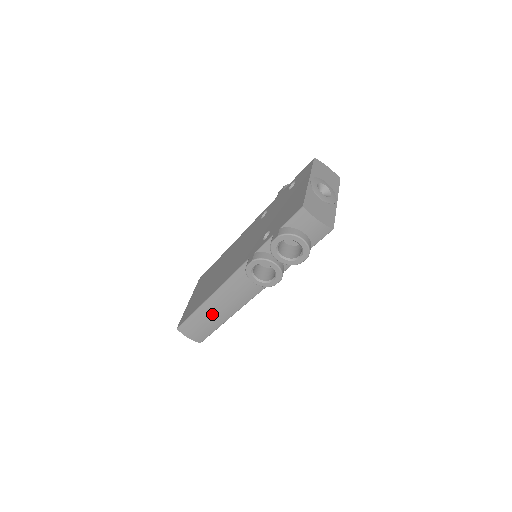
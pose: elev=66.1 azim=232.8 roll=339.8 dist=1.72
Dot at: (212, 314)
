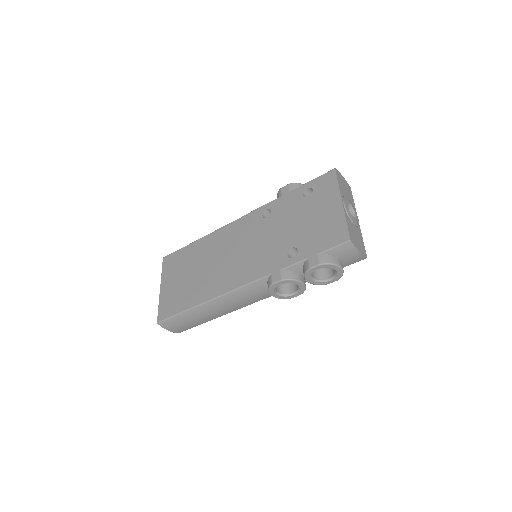
Dot at: (207, 313)
